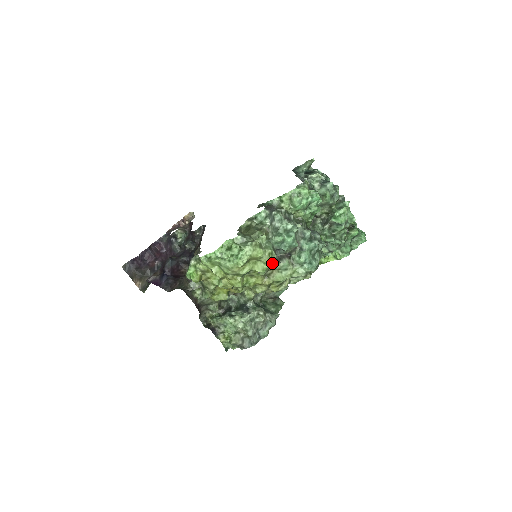
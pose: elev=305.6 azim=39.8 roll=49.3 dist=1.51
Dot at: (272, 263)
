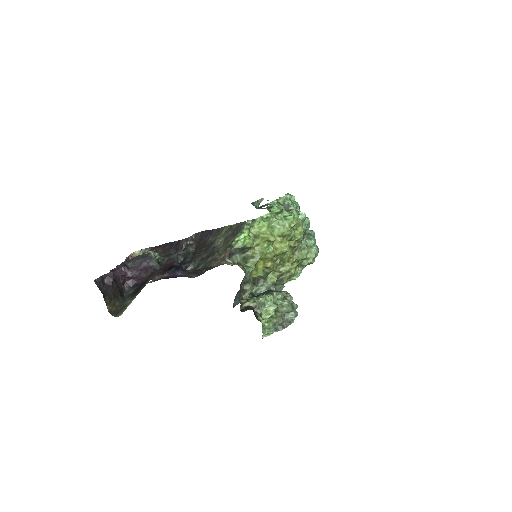
Dot at: (301, 236)
